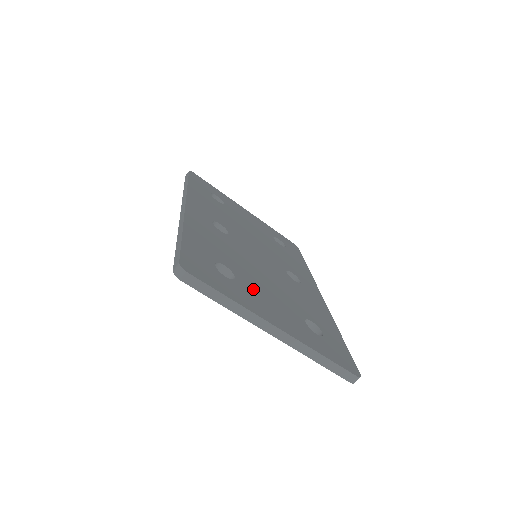
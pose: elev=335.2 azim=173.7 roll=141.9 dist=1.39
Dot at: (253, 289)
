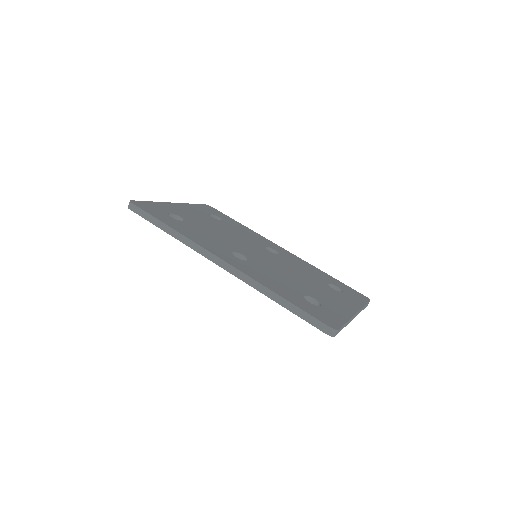
Dot at: (321, 297)
